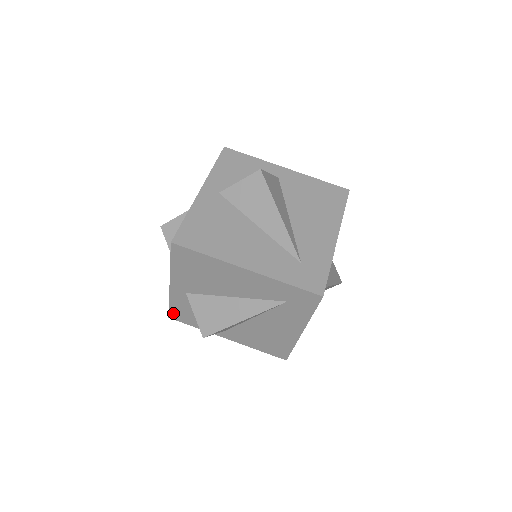
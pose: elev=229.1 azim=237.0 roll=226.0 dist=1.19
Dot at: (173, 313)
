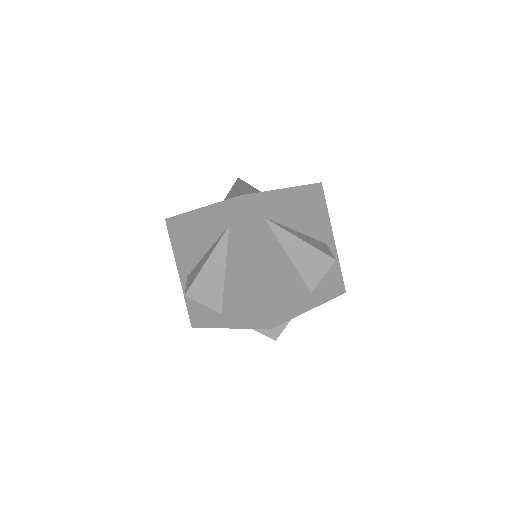
Dot at: (192, 317)
